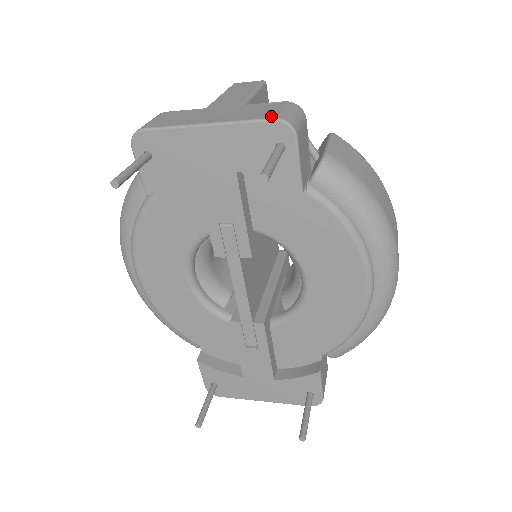
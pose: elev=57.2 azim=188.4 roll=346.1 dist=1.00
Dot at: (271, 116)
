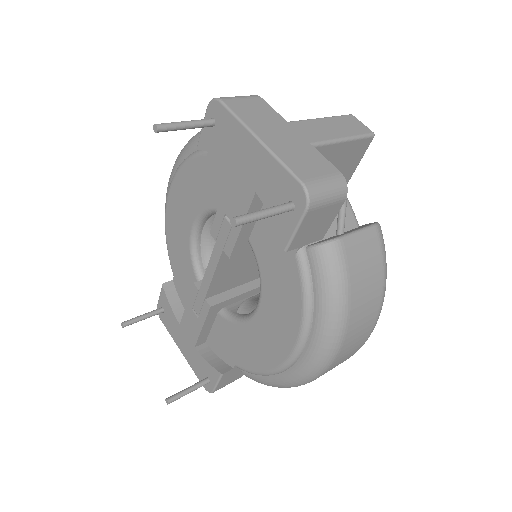
Dot at: (303, 177)
